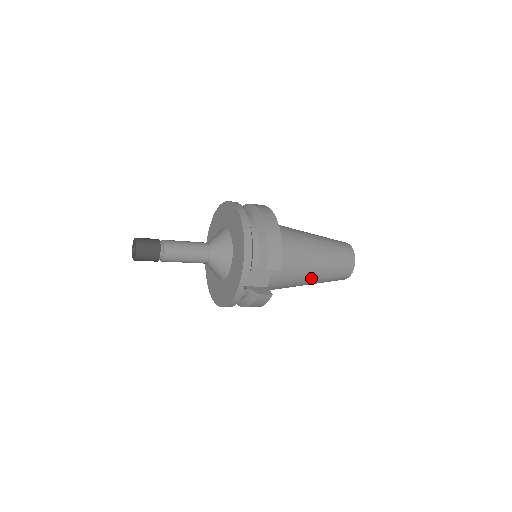
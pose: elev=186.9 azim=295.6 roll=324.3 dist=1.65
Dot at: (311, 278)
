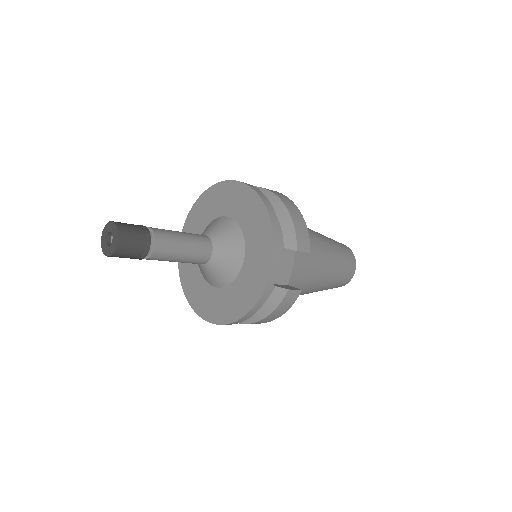
Dot at: (323, 277)
